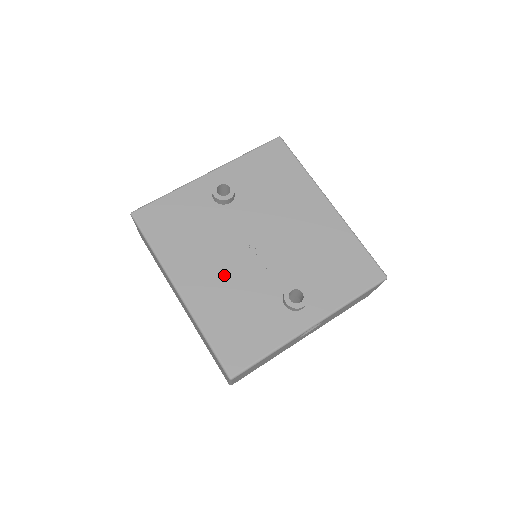
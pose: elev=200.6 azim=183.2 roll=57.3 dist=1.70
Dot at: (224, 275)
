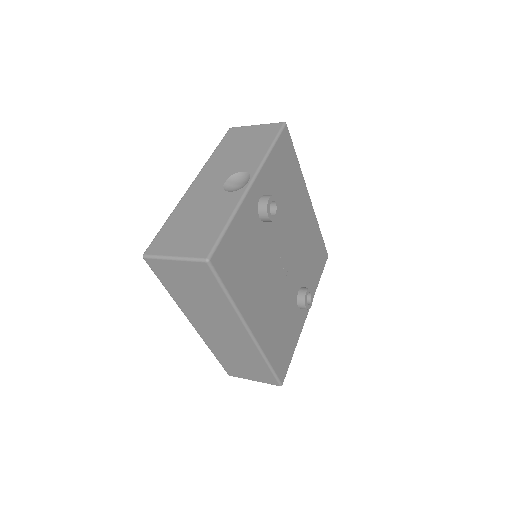
Dot at: (272, 299)
